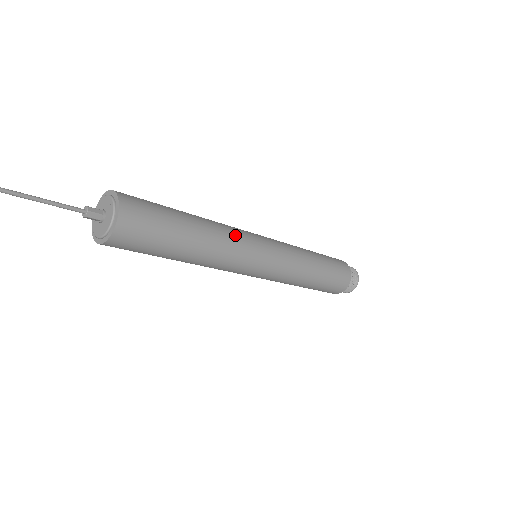
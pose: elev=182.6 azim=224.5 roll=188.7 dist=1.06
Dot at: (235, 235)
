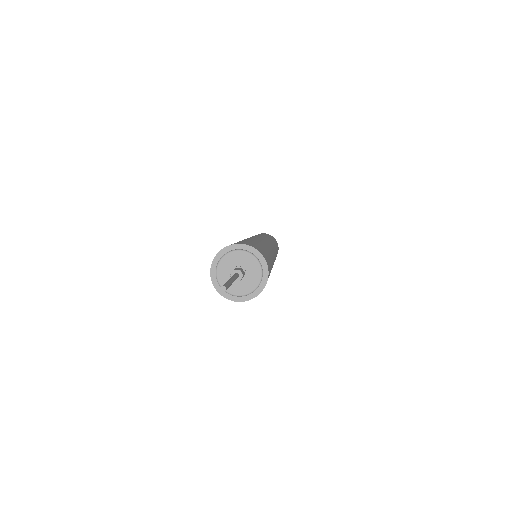
Dot at: (271, 249)
